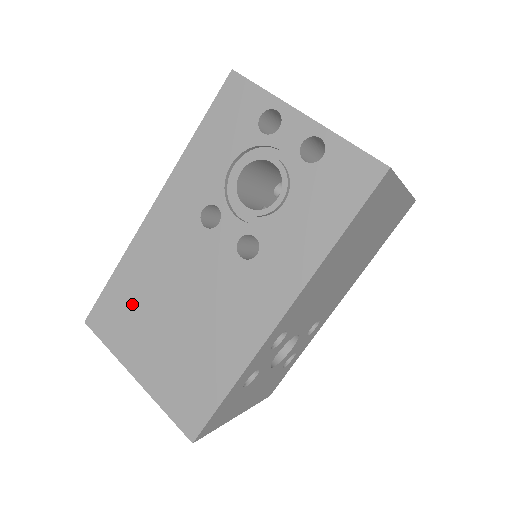
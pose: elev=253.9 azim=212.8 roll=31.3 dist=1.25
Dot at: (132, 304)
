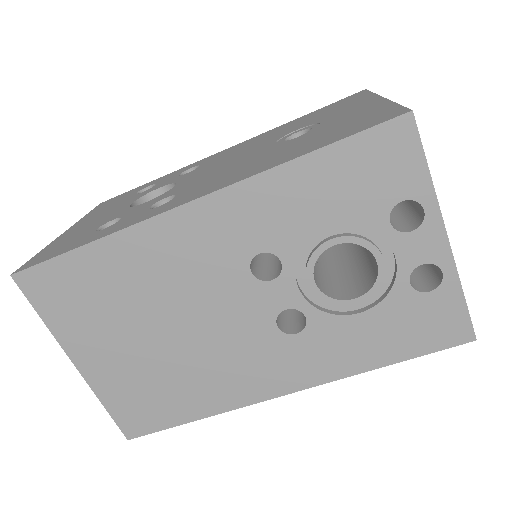
Dot at: (102, 295)
